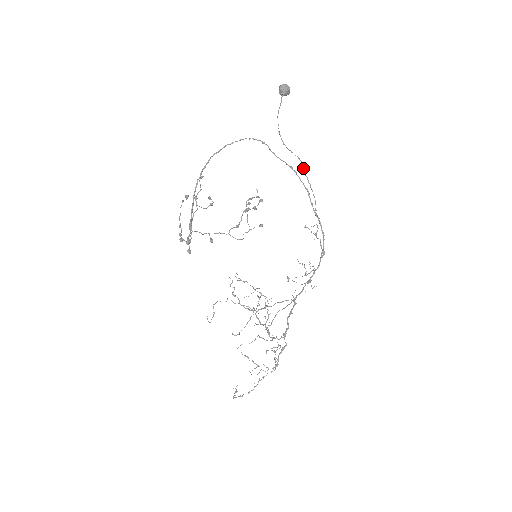
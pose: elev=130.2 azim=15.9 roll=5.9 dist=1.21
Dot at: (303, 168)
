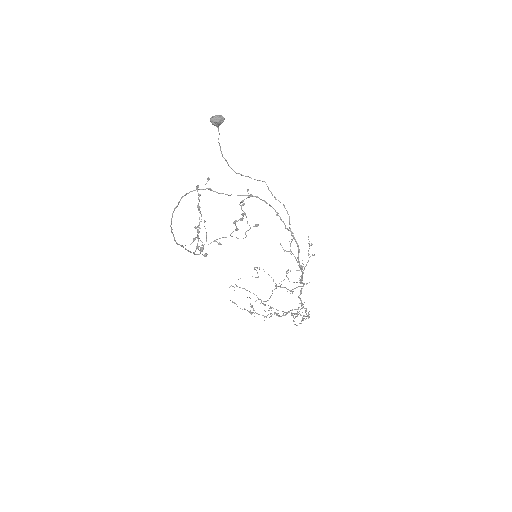
Dot at: occluded
